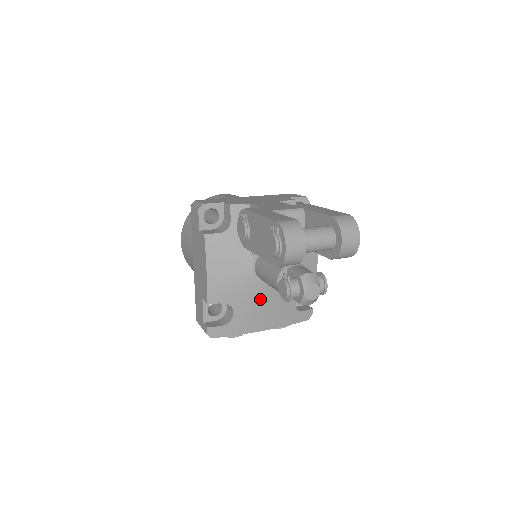
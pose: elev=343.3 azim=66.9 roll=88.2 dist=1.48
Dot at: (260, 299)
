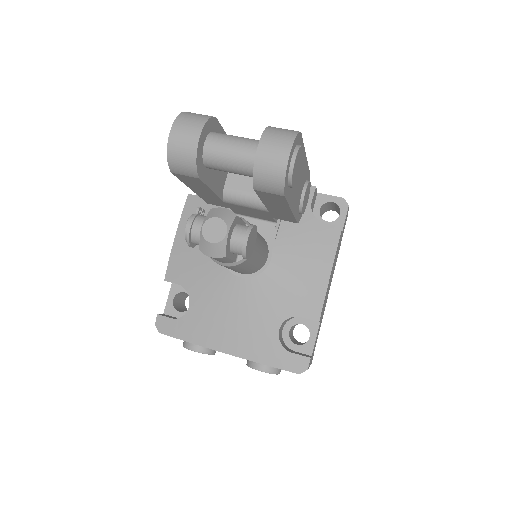
Dot at: (225, 297)
